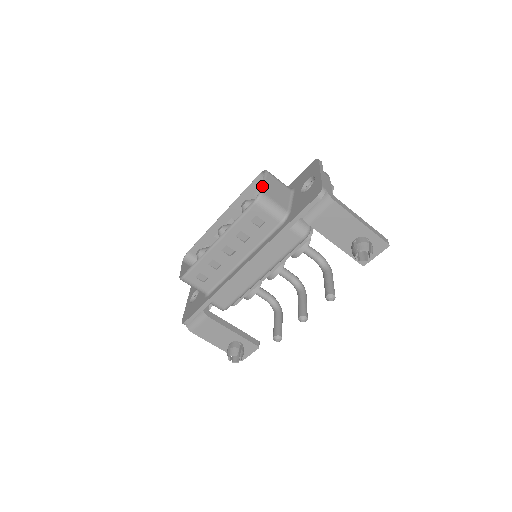
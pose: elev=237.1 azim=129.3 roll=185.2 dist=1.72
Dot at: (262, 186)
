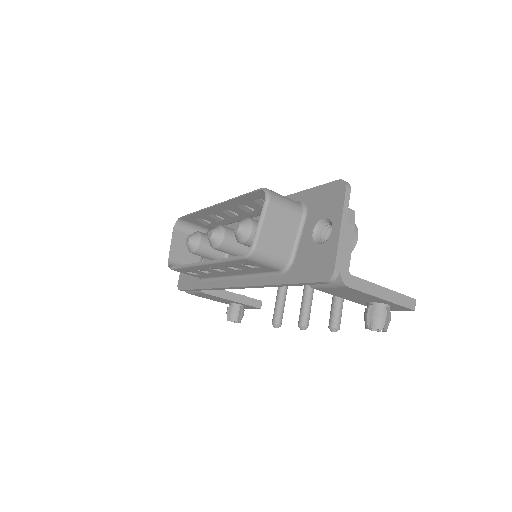
Dot at: (257, 233)
